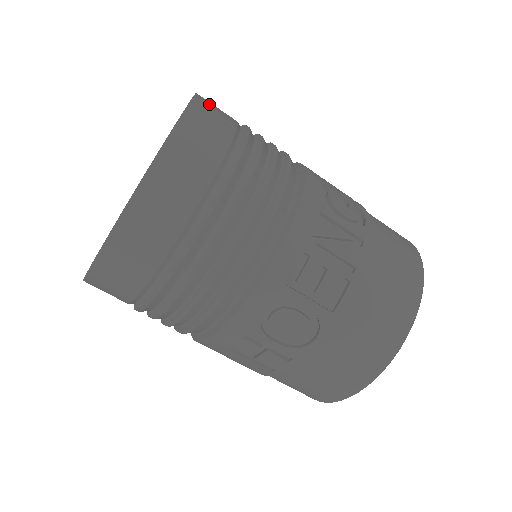
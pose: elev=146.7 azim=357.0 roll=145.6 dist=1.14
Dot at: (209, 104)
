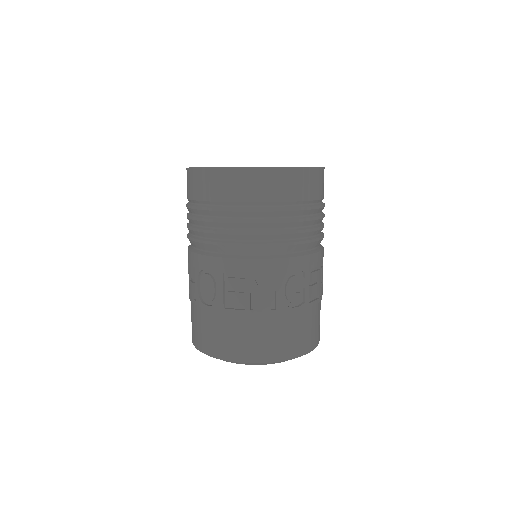
Dot at: (310, 178)
